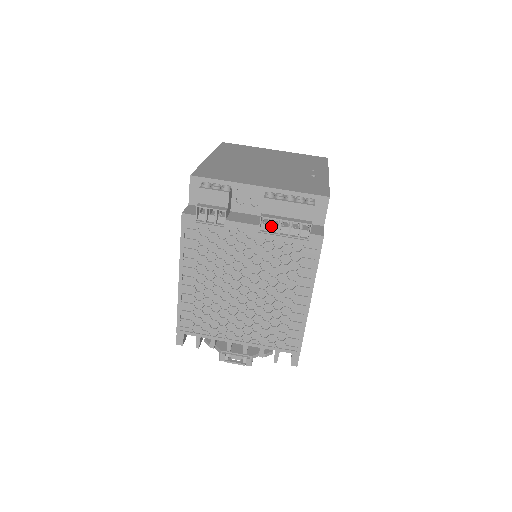
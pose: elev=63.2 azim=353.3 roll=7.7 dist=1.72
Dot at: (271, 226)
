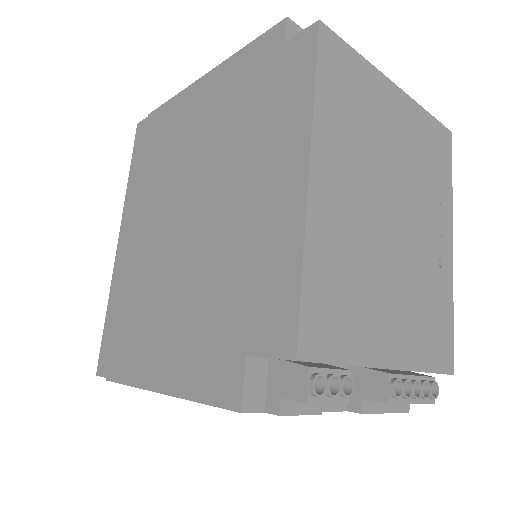
Dot at: occluded
